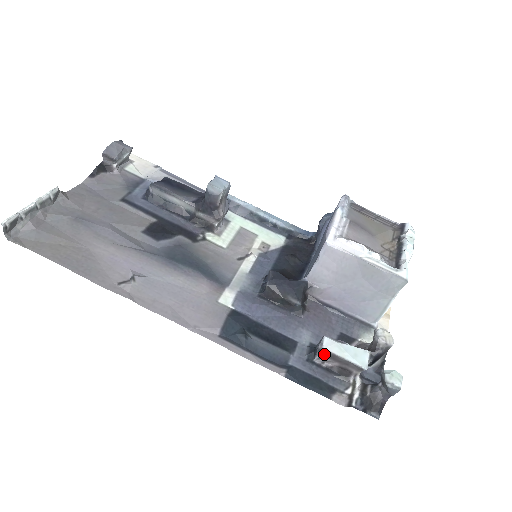
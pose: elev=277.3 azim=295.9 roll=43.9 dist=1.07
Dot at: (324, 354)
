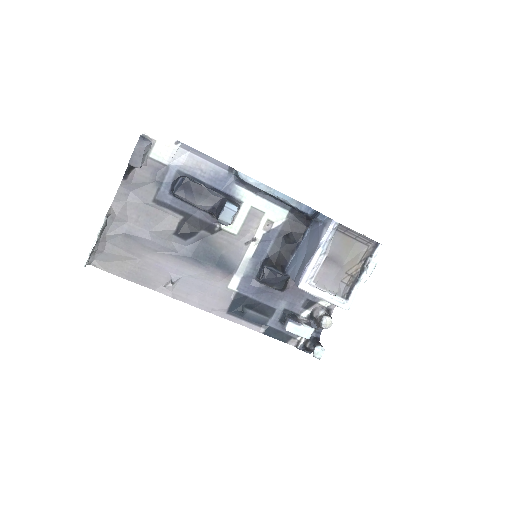
Dot at: occluded
